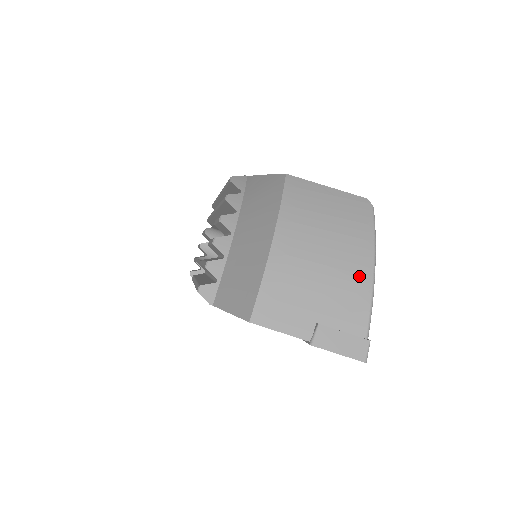
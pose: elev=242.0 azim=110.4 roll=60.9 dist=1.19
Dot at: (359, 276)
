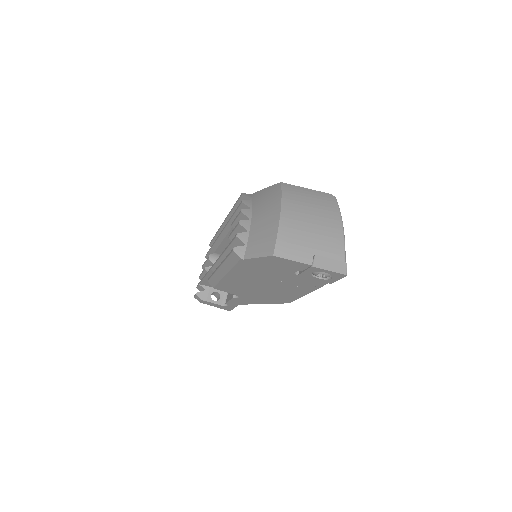
Dot at: (335, 229)
